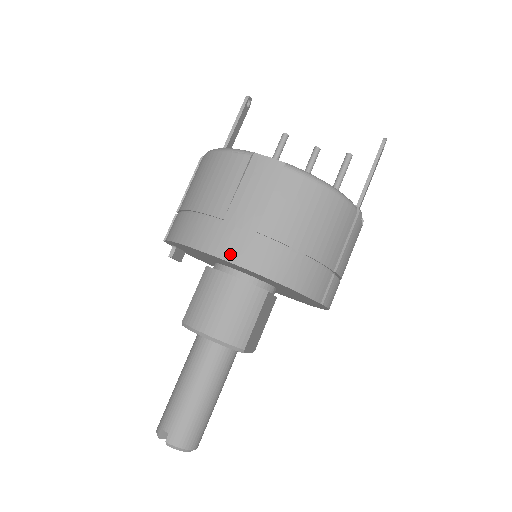
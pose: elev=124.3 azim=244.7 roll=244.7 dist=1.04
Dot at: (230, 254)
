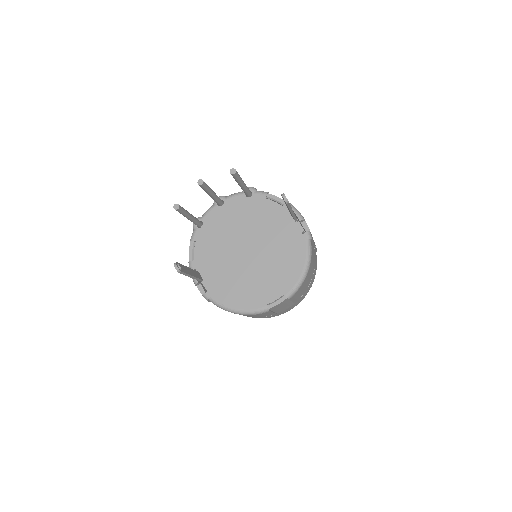
Dot at: occluded
